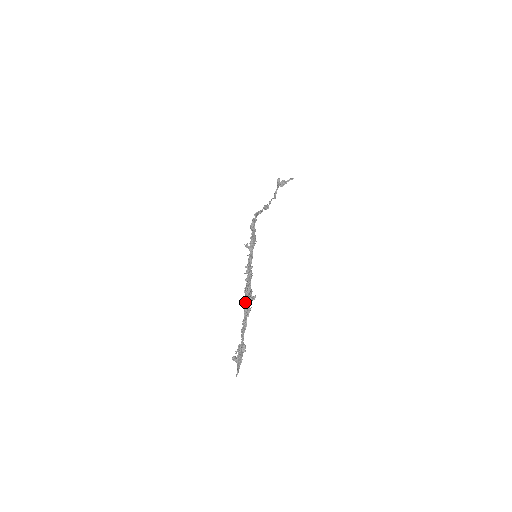
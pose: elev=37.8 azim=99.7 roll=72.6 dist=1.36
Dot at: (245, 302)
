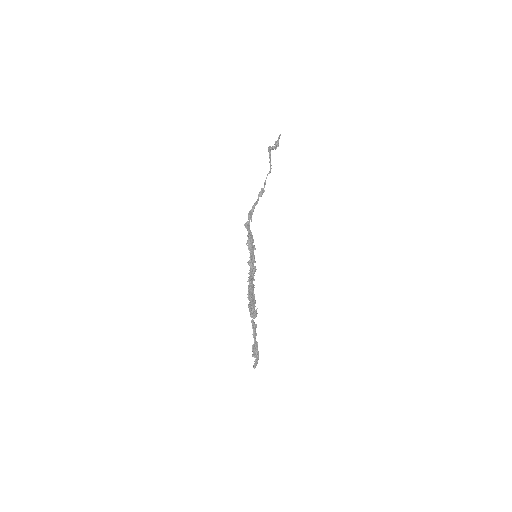
Dot at: occluded
